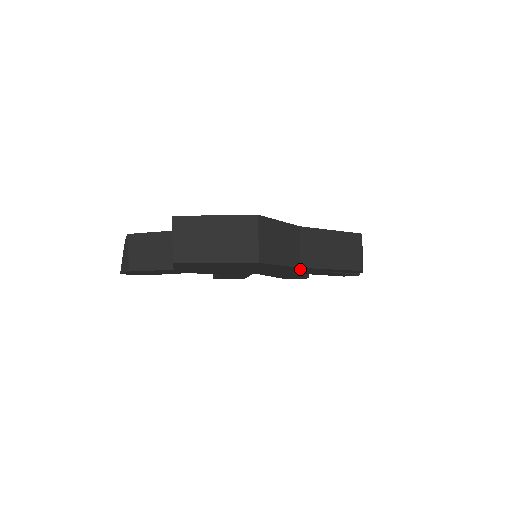
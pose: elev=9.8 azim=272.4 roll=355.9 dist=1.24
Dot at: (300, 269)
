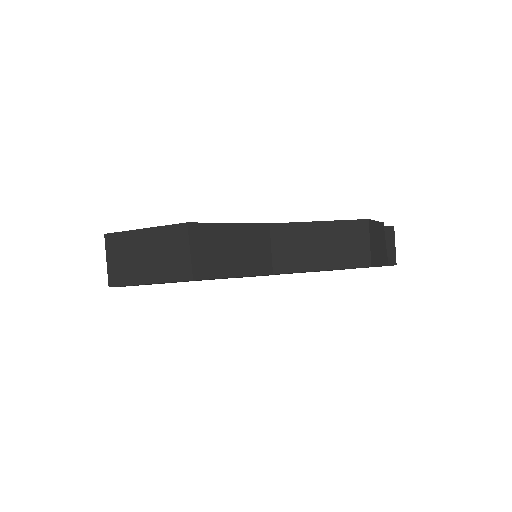
Dot at: occluded
